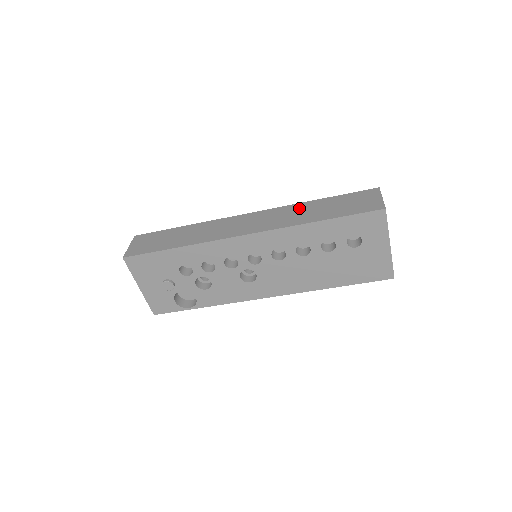
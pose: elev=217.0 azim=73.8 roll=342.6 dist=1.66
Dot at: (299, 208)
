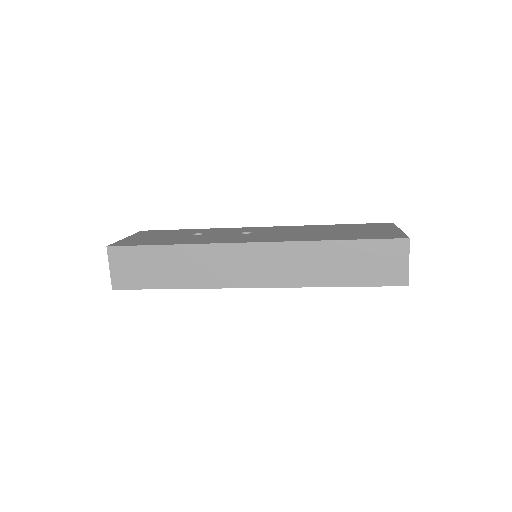
Dot at: (313, 253)
